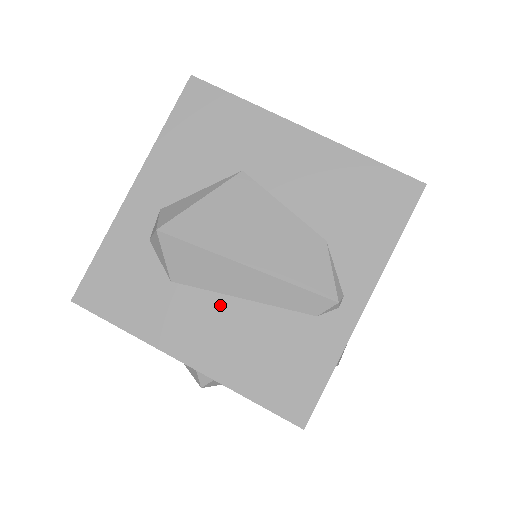
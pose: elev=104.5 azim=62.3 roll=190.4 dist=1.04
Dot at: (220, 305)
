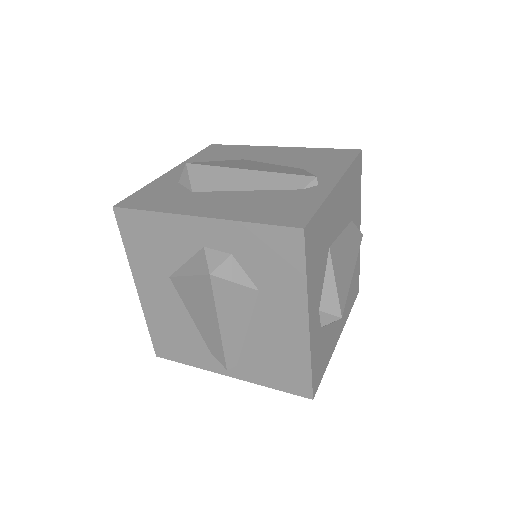
Dot at: (229, 194)
